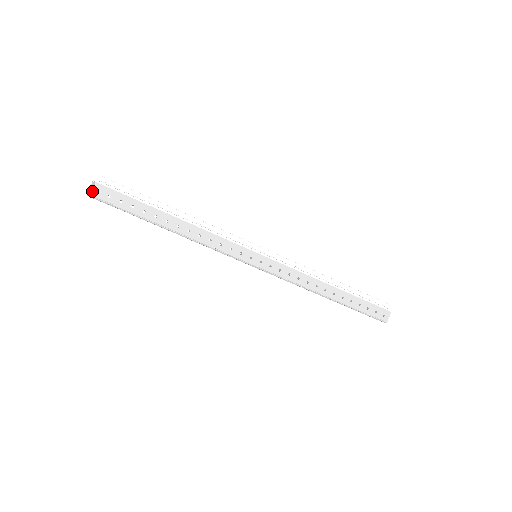
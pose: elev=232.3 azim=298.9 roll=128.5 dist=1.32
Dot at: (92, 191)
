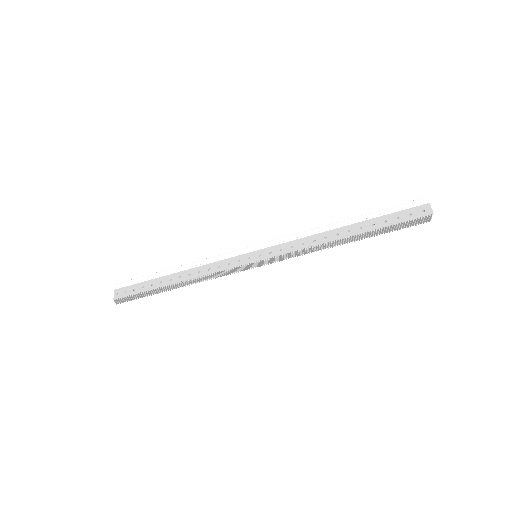
Dot at: (114, 297)
